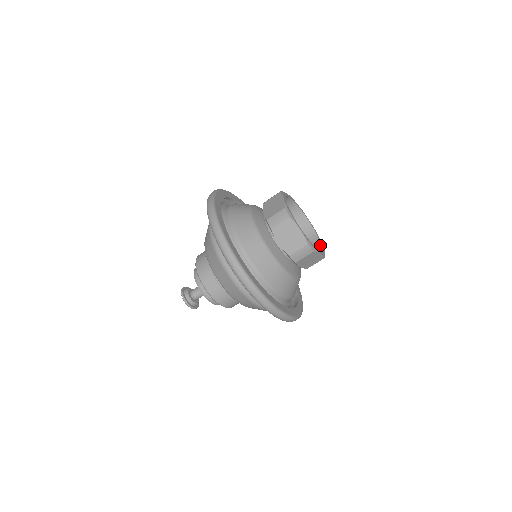
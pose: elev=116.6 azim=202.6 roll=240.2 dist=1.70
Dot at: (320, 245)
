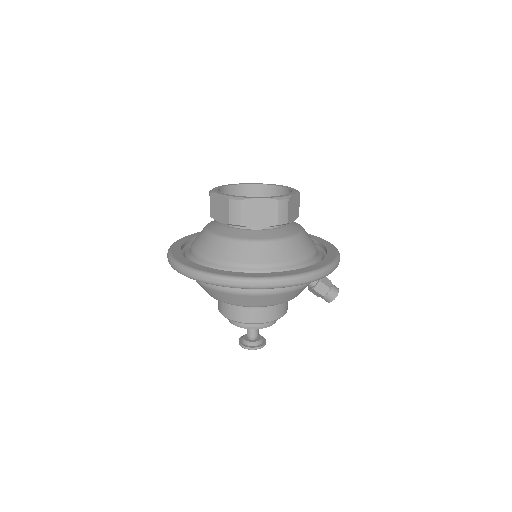
Dot at: occluded
